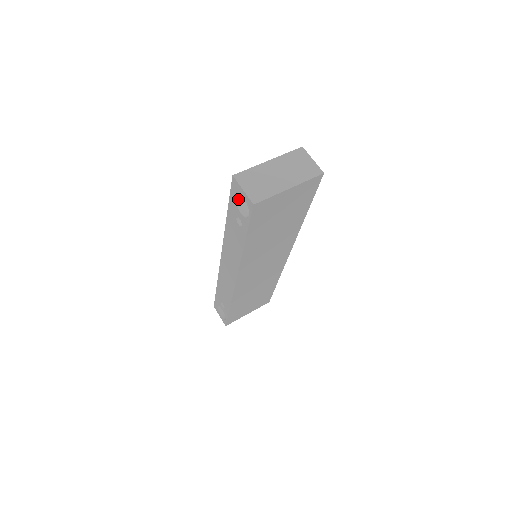
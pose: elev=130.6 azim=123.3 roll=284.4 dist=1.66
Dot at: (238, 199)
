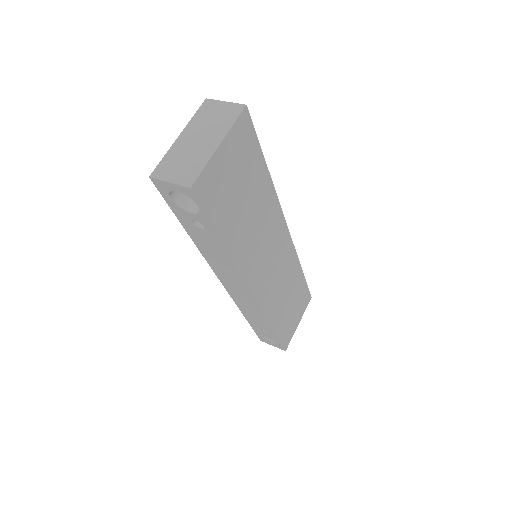
Dot at: (178, 200)
